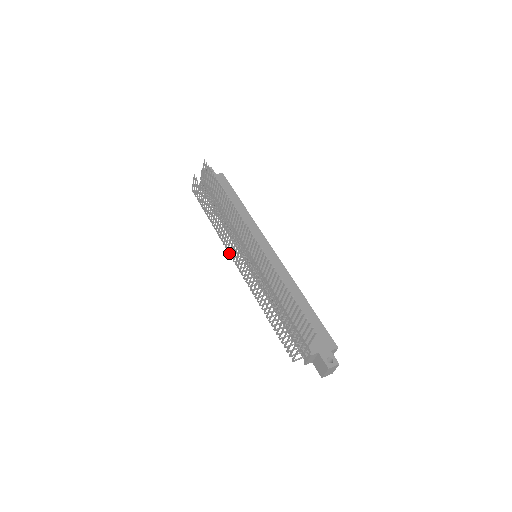
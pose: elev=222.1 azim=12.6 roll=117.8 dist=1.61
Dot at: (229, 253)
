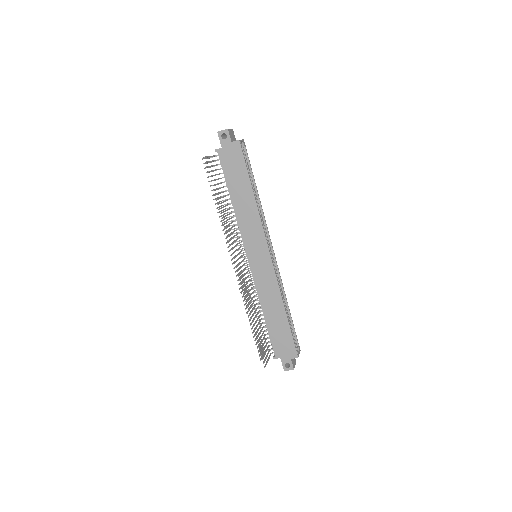
Dot at: occluded
